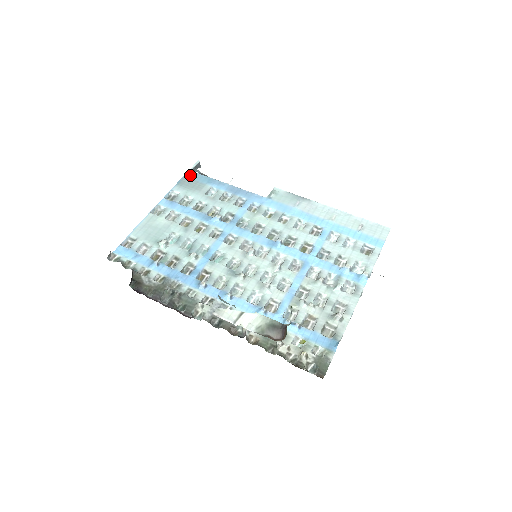
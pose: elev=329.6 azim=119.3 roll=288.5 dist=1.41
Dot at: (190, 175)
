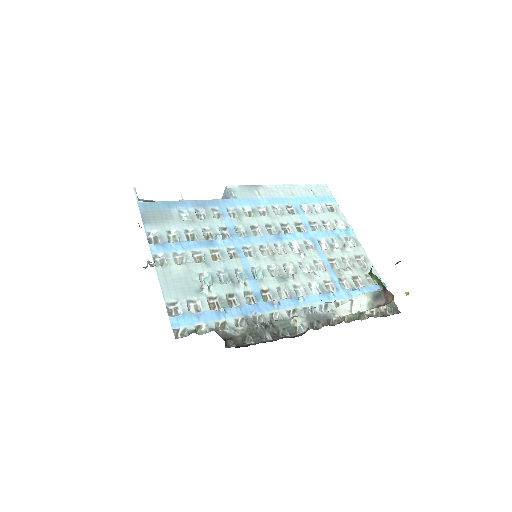
Dot at: (145, 207)
